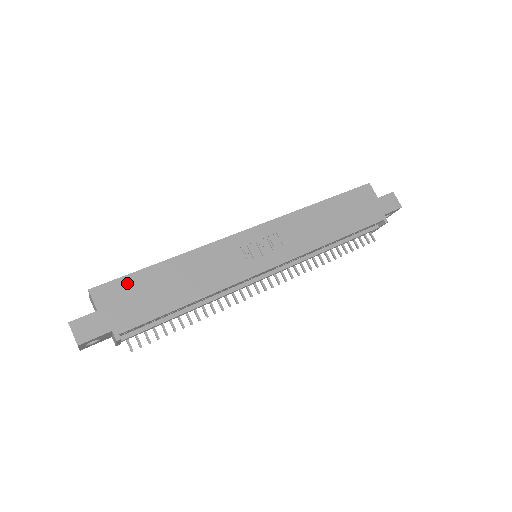
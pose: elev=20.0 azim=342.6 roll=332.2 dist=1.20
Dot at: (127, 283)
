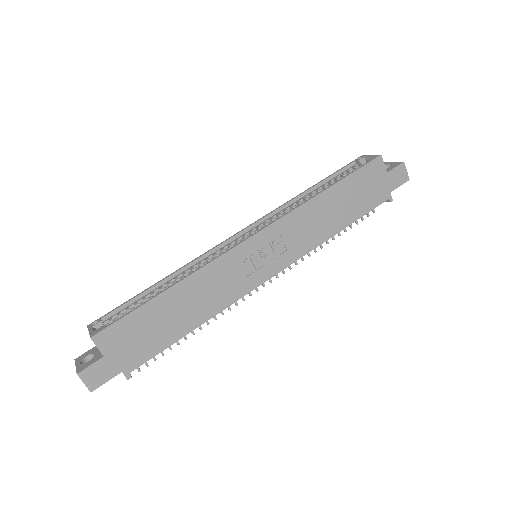
Dot at: (129, 322)
